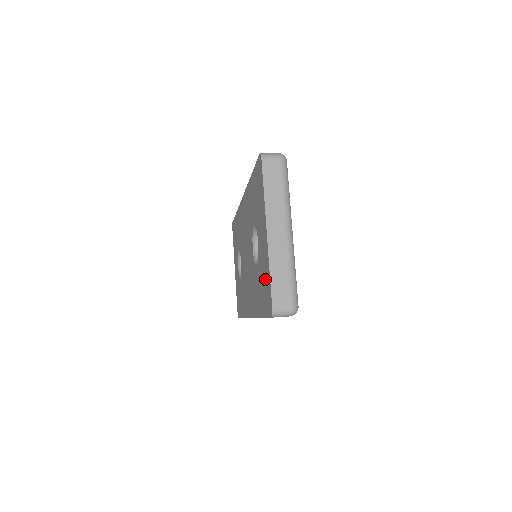
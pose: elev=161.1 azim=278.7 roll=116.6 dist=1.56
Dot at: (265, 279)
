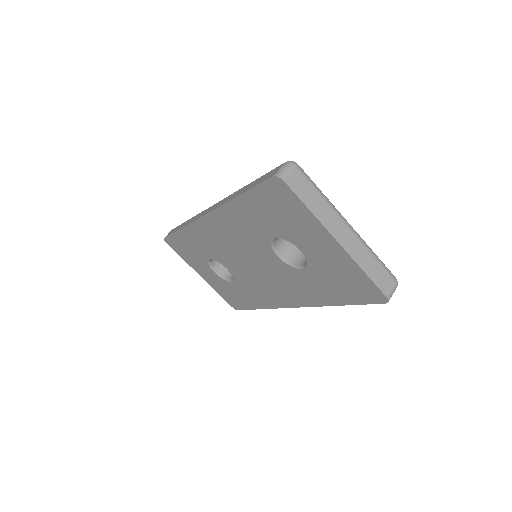
Dot at: (348, 278)
